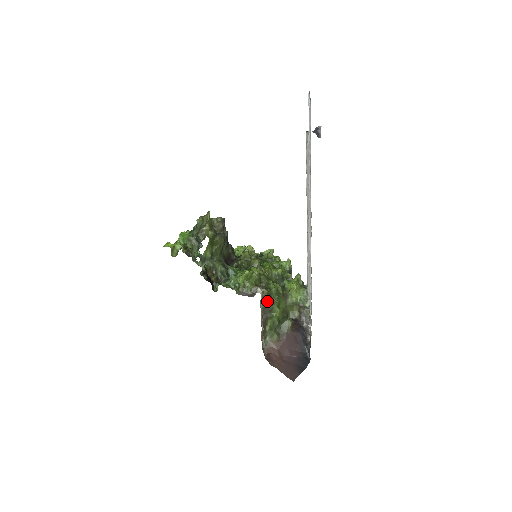
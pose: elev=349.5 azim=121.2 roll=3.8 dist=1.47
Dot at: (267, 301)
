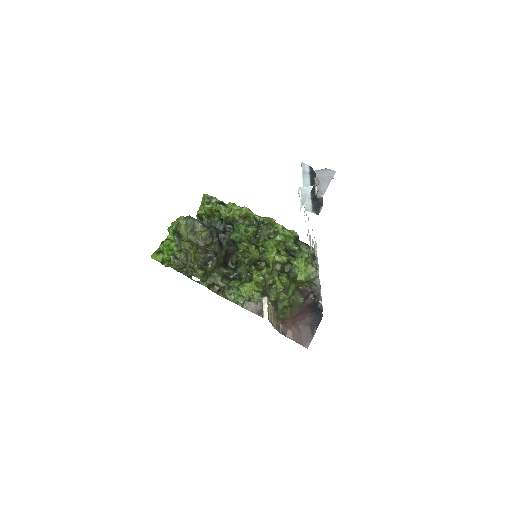
Dot at: occluded
